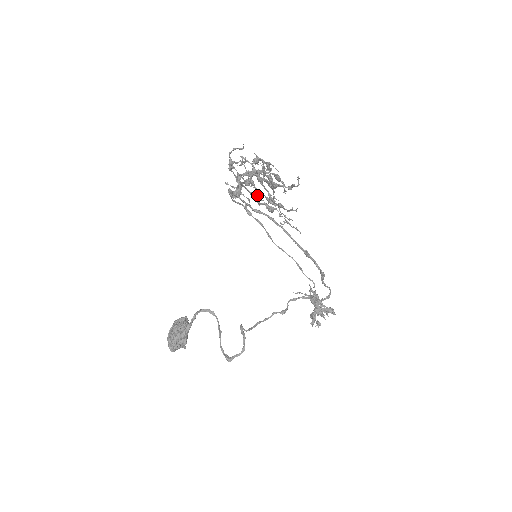
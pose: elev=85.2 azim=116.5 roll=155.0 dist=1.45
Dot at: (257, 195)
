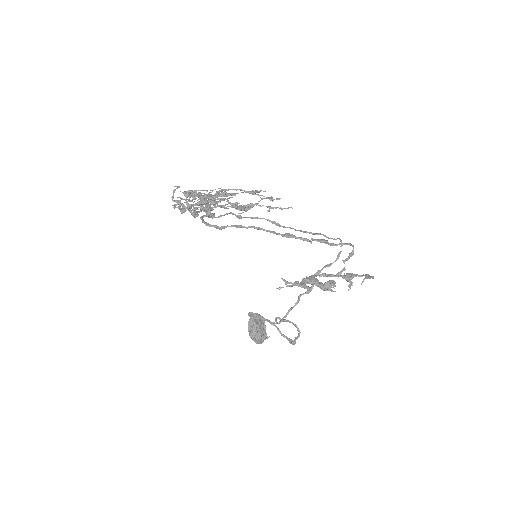
Dot at: occluded
